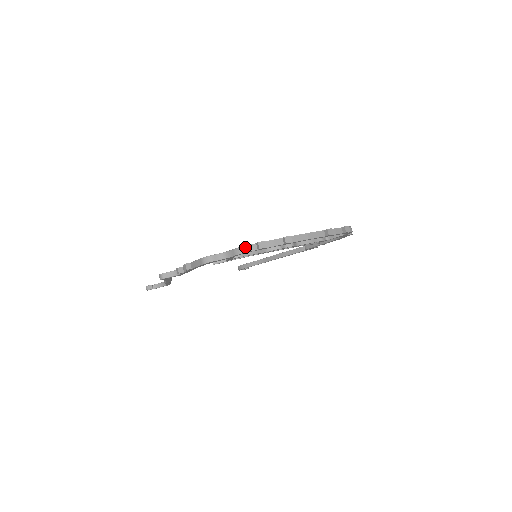
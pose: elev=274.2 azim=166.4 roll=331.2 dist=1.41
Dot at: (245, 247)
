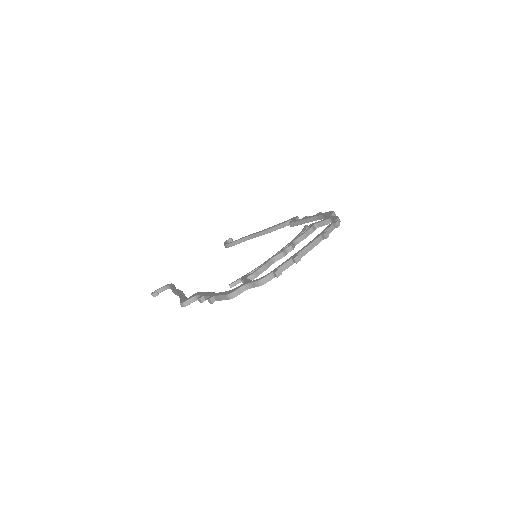
Dot at: (264, 279)
